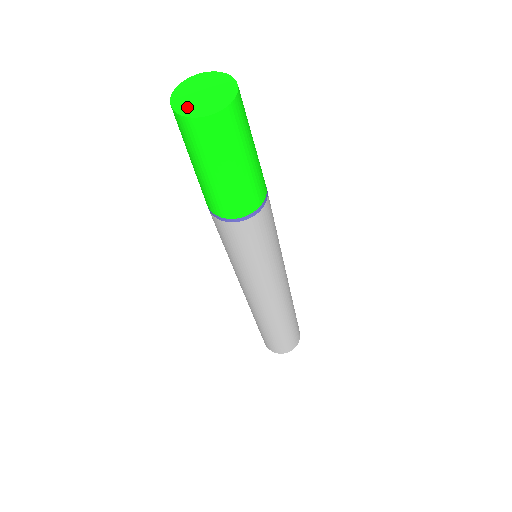
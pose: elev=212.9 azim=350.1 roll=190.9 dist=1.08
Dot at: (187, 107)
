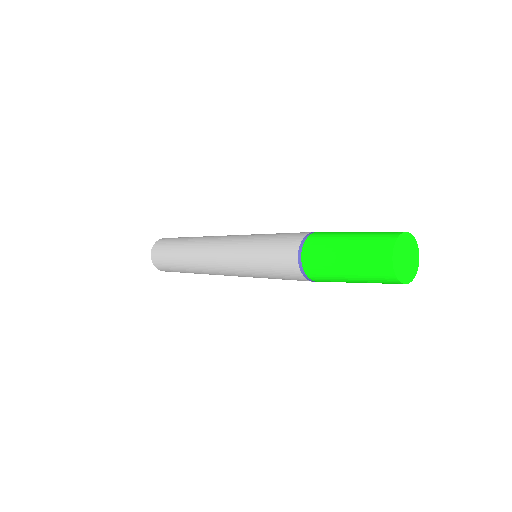
Dot at: (398, 266)
